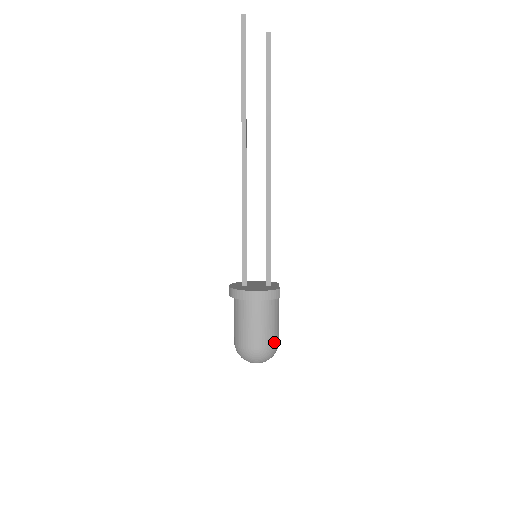
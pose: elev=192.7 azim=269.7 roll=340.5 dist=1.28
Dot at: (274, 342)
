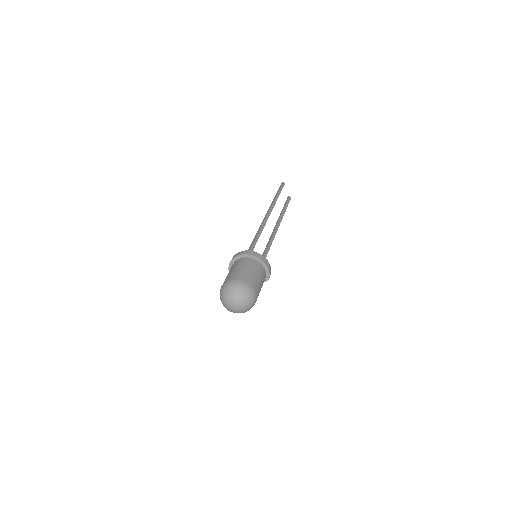
Dot at: occluded
